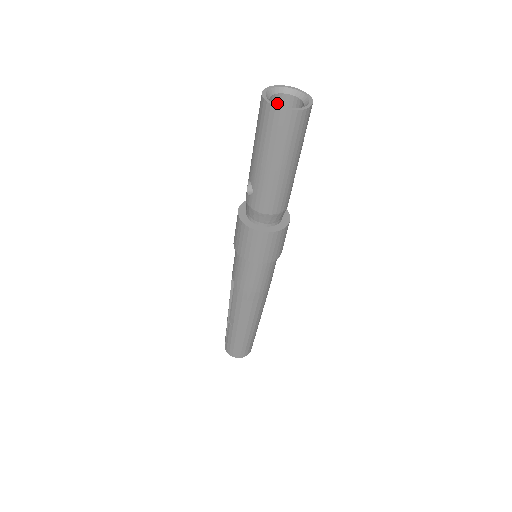
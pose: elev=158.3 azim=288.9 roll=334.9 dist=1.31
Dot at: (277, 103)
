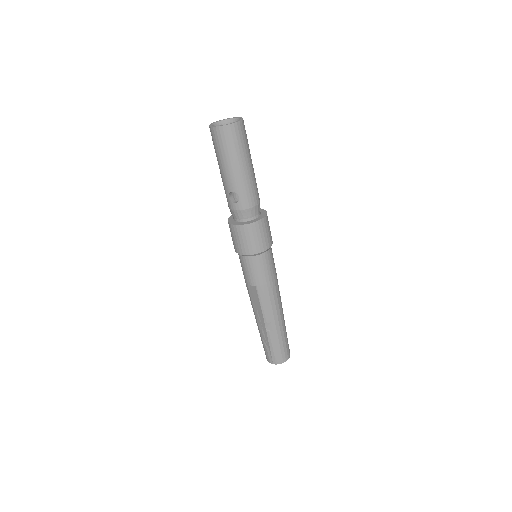
Dot at: occluded
